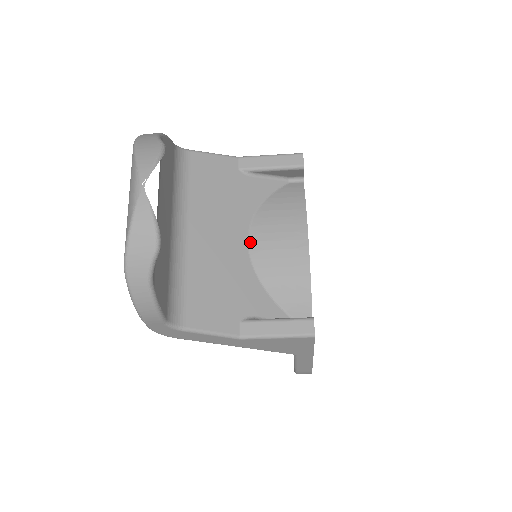
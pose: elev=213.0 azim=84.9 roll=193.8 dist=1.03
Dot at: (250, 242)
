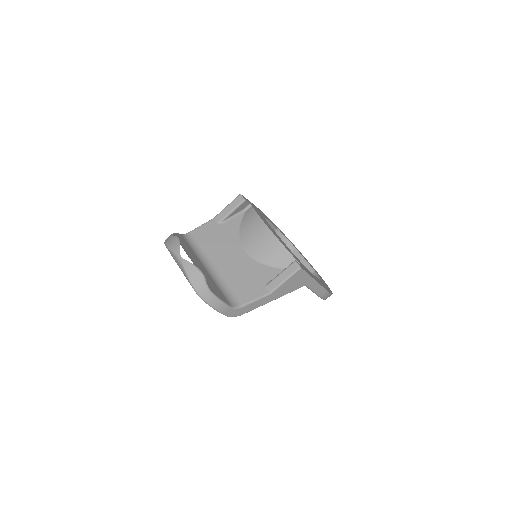
Dot at: (246, 251)
